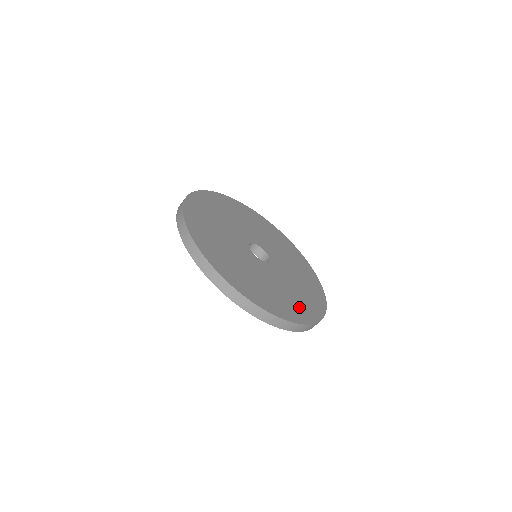
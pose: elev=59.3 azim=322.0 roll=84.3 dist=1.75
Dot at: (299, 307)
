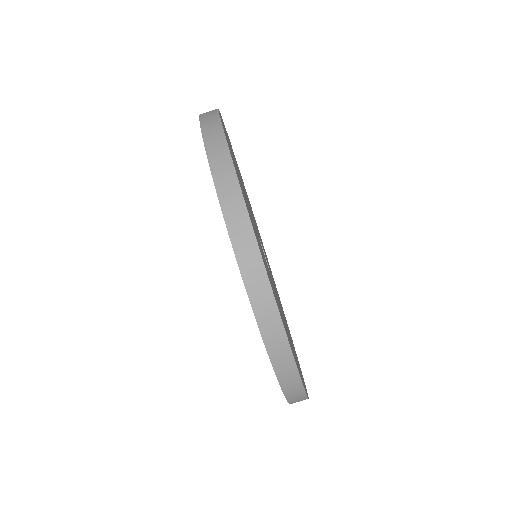
Dot at: occluded
